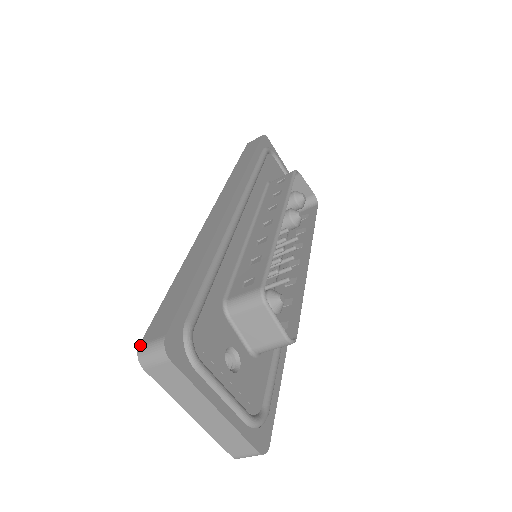
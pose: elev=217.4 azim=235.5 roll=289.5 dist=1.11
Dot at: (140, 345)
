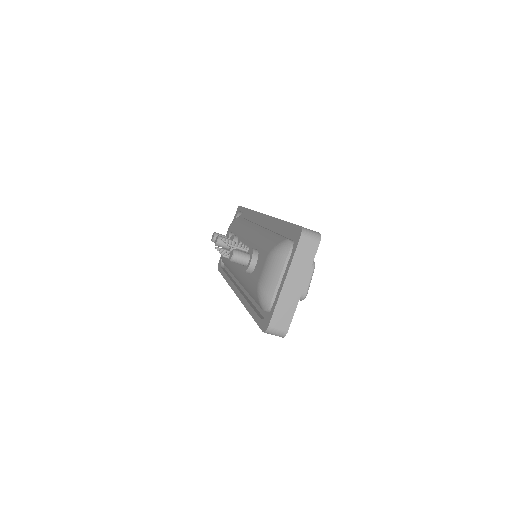
Dot at: occluded
